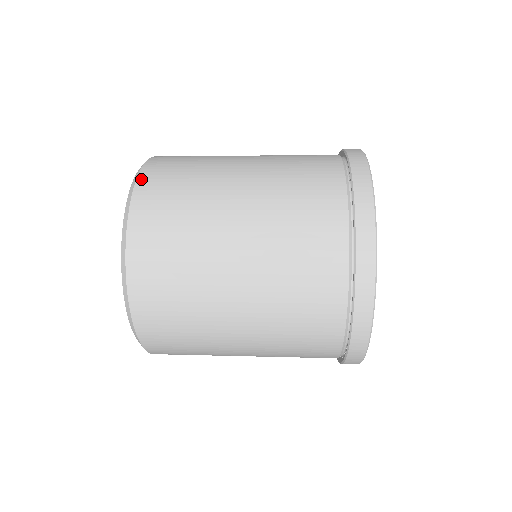
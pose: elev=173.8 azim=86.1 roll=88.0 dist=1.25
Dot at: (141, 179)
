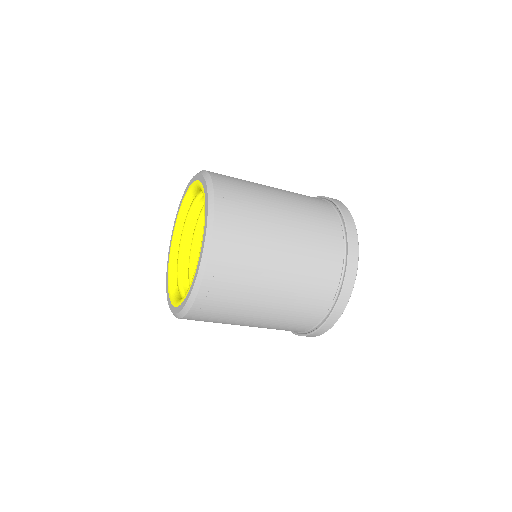
Dot at: occluded
